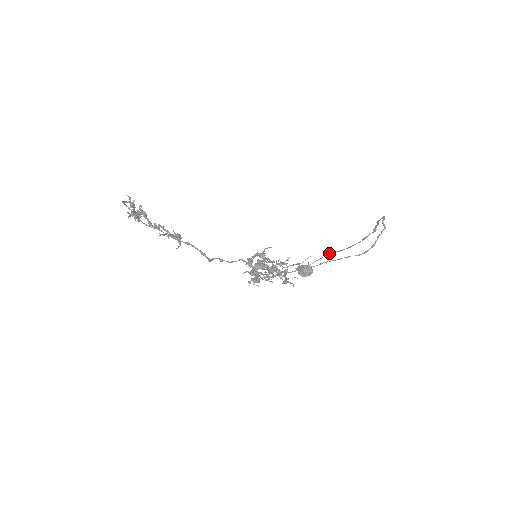
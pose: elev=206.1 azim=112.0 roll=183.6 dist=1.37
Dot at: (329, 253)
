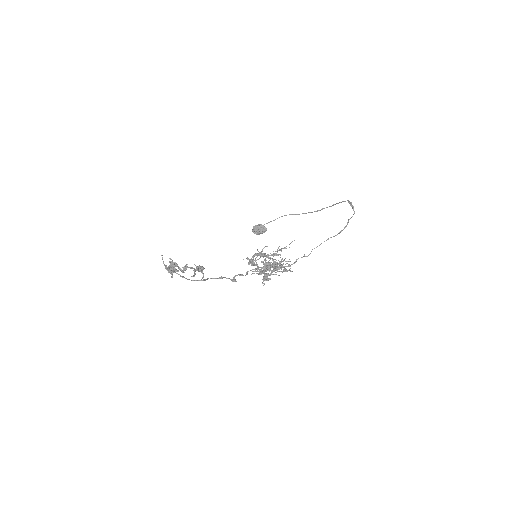
Dot at: occluded
